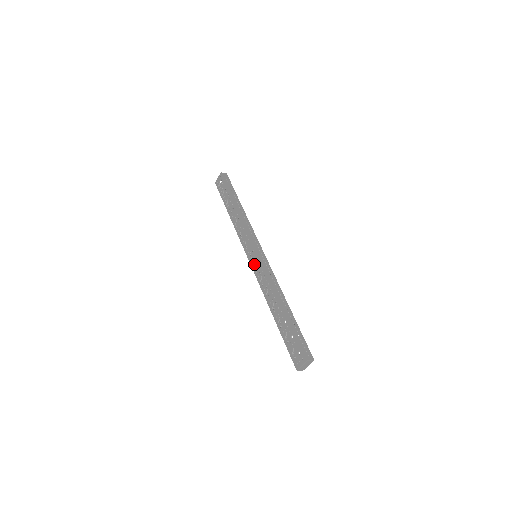
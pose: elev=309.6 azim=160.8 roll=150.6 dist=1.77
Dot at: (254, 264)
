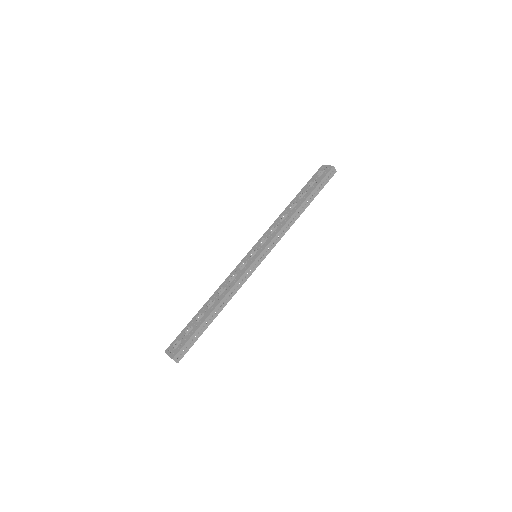
Dot at: (246, 259)
